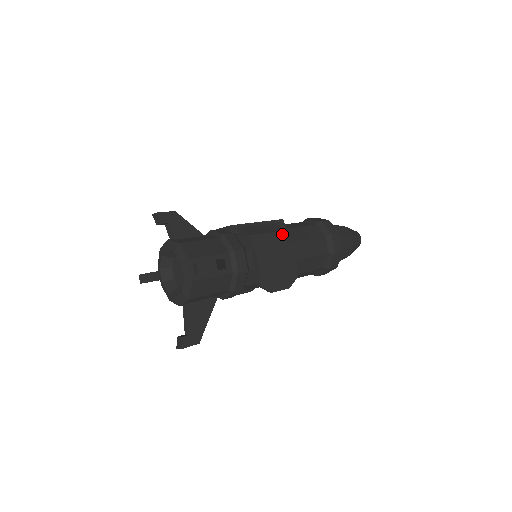
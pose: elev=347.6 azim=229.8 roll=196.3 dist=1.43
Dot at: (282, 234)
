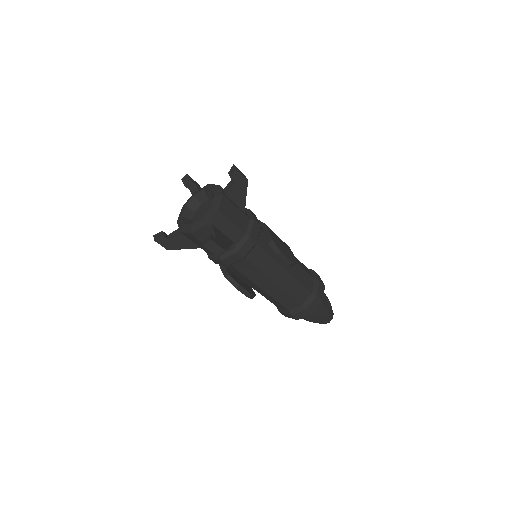
Dot at: occluded
